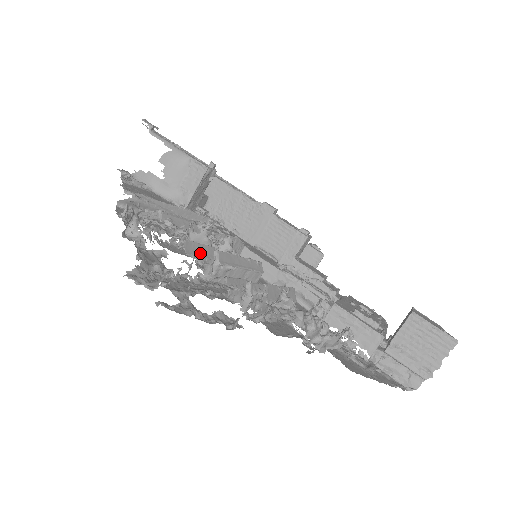
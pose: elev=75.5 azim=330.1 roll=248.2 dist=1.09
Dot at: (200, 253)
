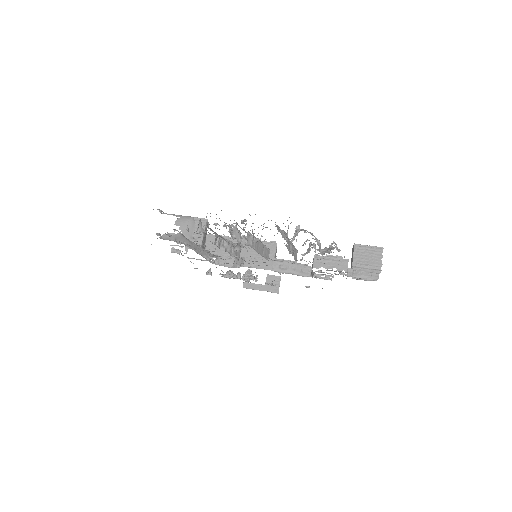
Dot at: occluded
